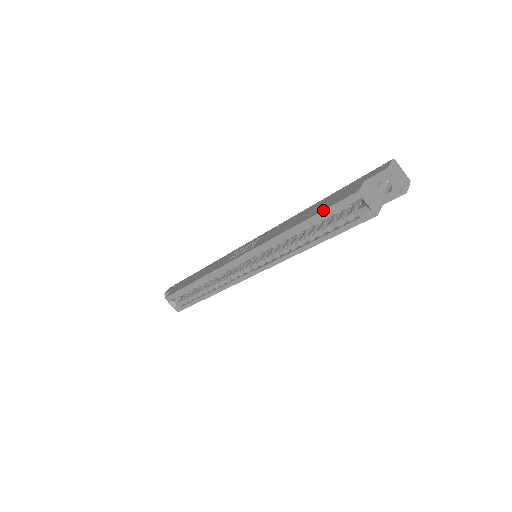
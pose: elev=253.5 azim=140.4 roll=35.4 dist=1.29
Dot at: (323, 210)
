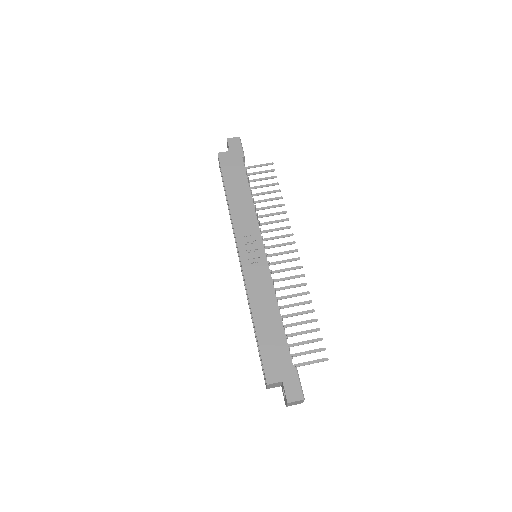
Dot at: (260, 350)
